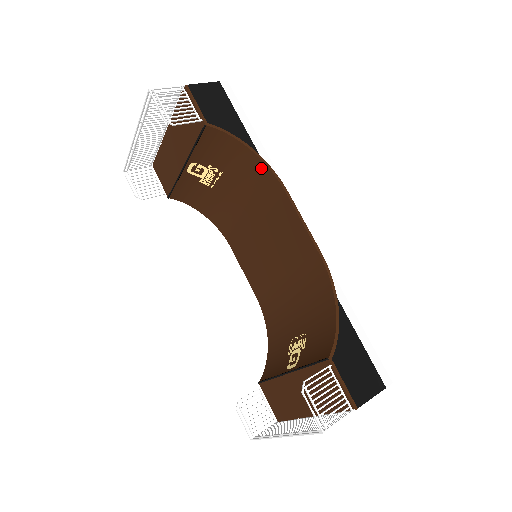
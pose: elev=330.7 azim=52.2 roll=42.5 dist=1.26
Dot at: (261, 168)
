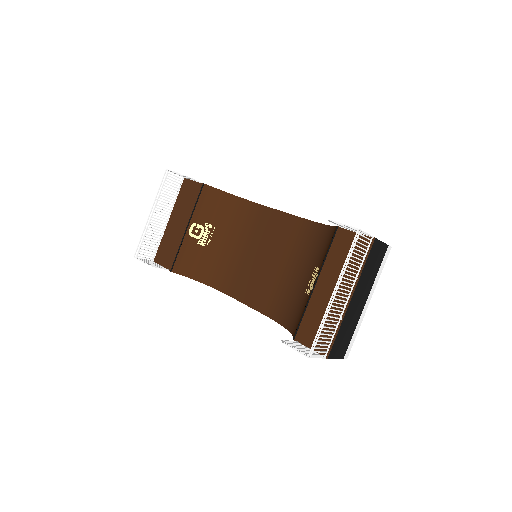
Dot at: (244, 205)
